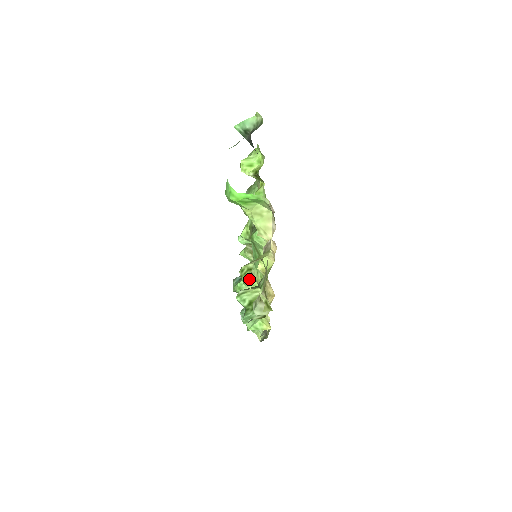
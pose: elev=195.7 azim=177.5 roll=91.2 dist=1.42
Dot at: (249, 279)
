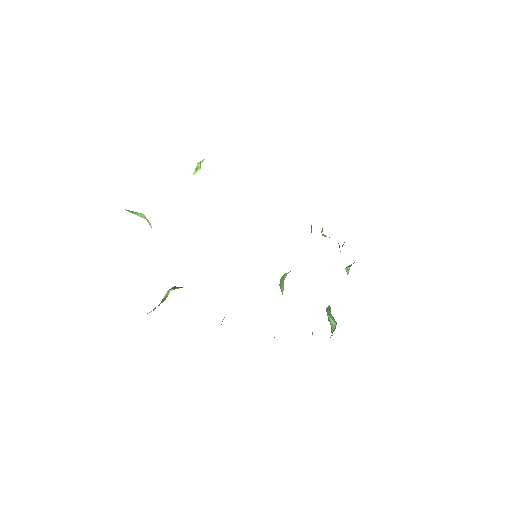
Dot at: (283, 277)
